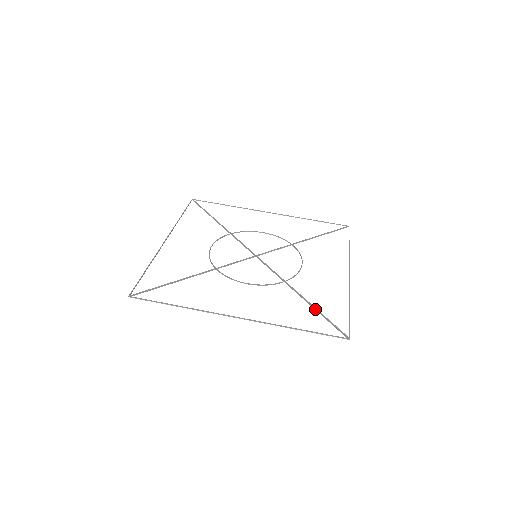
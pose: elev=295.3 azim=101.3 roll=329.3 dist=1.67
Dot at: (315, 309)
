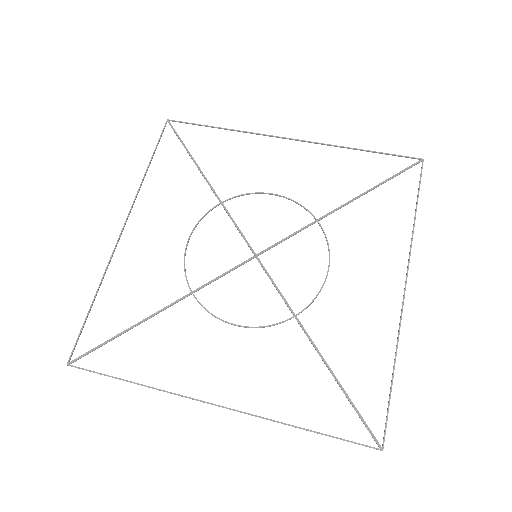
Dot at: (336, 381)
